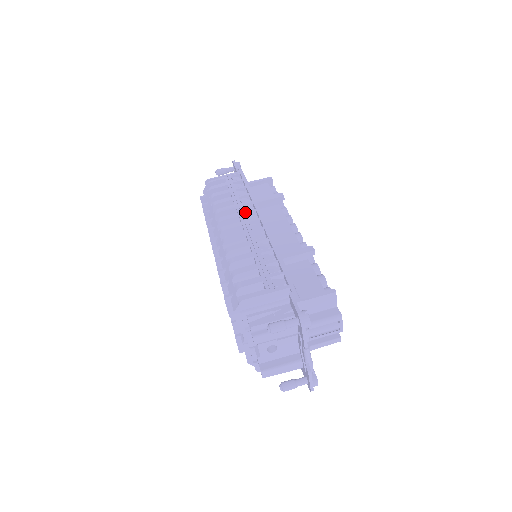
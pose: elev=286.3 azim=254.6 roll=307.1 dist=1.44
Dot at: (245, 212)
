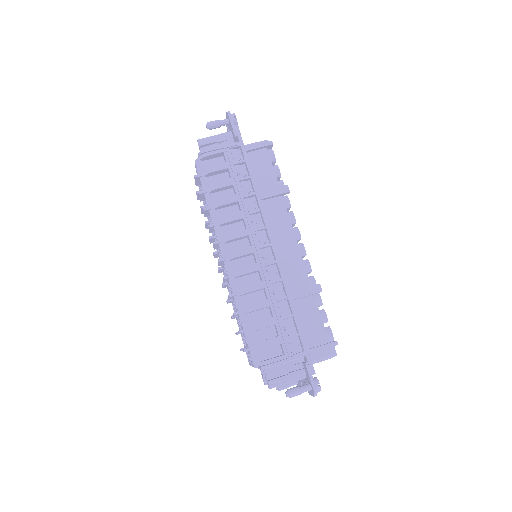
Dot at: (254, 229)
